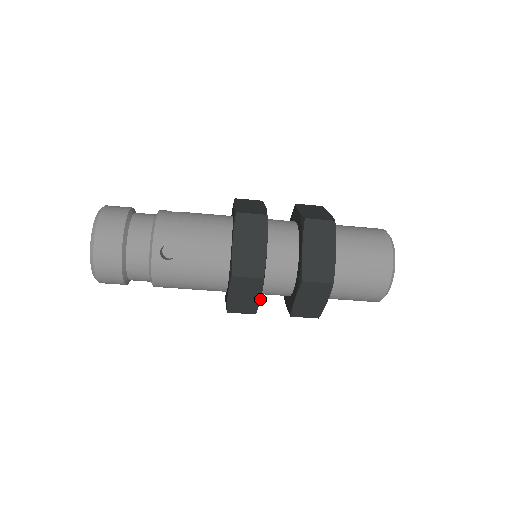
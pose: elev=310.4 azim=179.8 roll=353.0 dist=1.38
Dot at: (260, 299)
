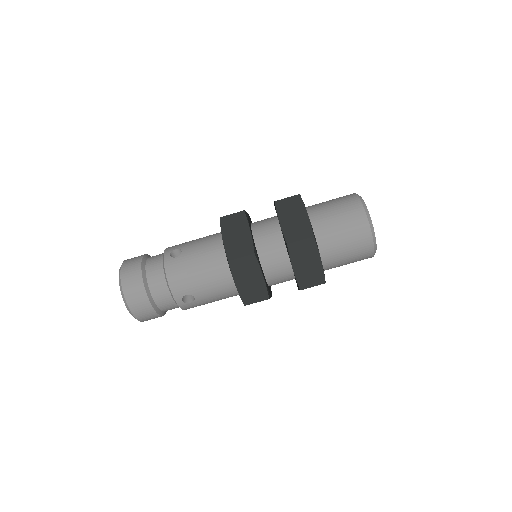
Dot at: occluded
